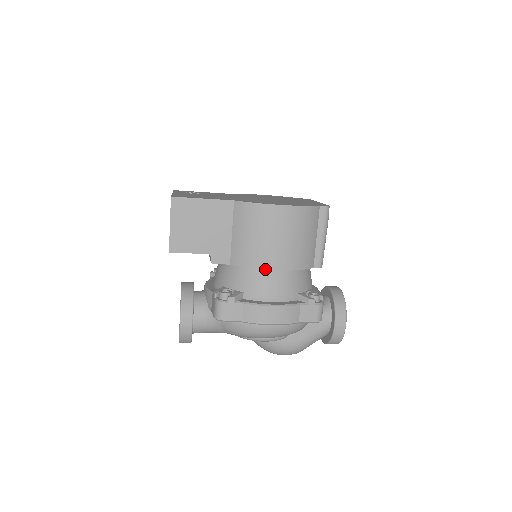
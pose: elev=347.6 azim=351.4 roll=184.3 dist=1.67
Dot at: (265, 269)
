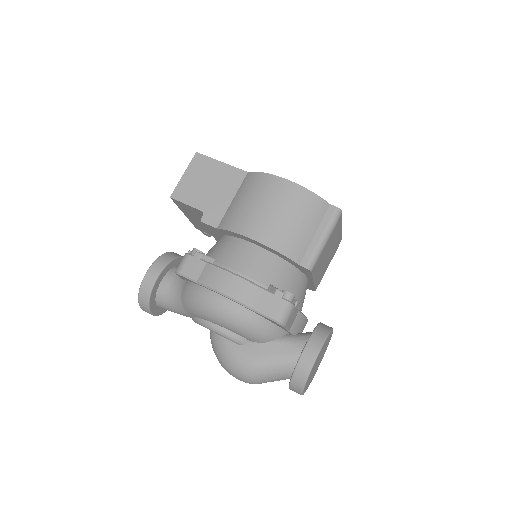
Dot at: (244, 235)
